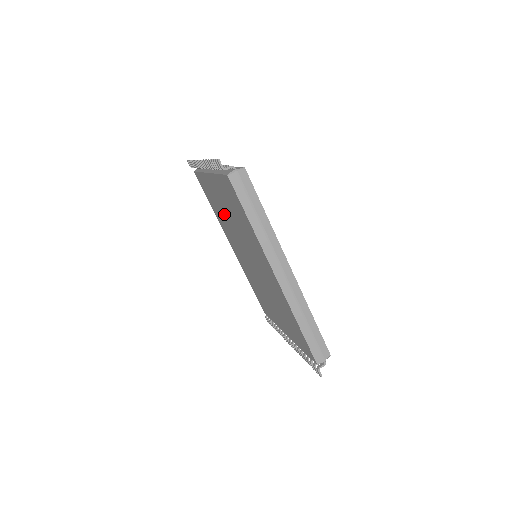
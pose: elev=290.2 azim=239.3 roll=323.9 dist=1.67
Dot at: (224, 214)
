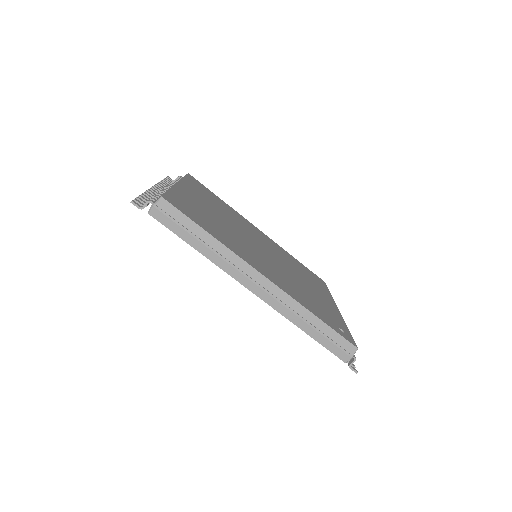
Dot at: occluded
